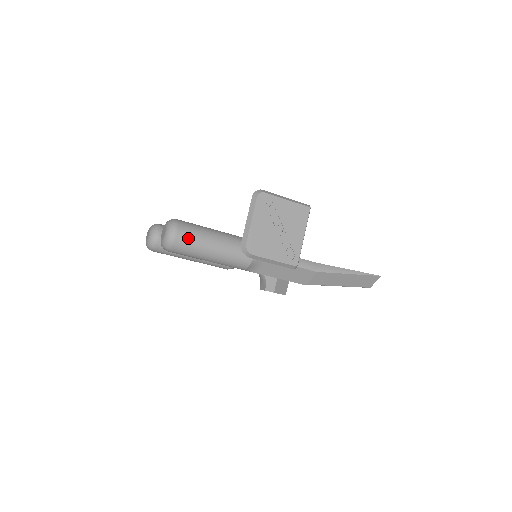
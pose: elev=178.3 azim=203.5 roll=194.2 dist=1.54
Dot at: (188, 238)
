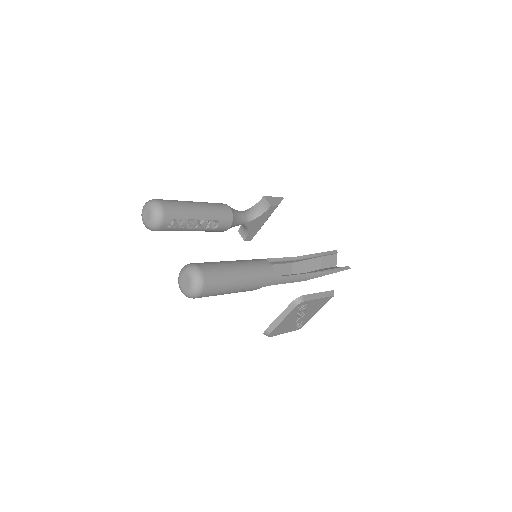
Dot at: (210, 293)
